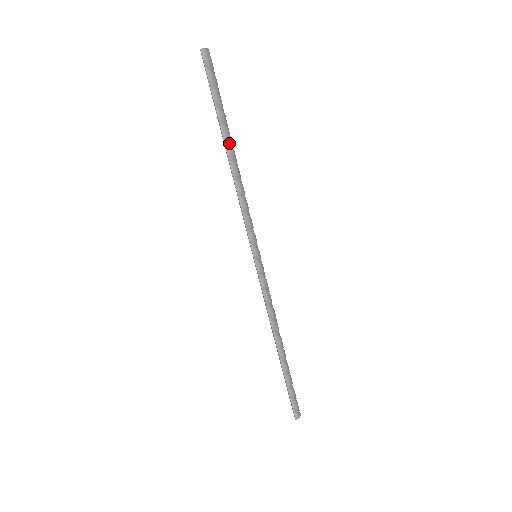
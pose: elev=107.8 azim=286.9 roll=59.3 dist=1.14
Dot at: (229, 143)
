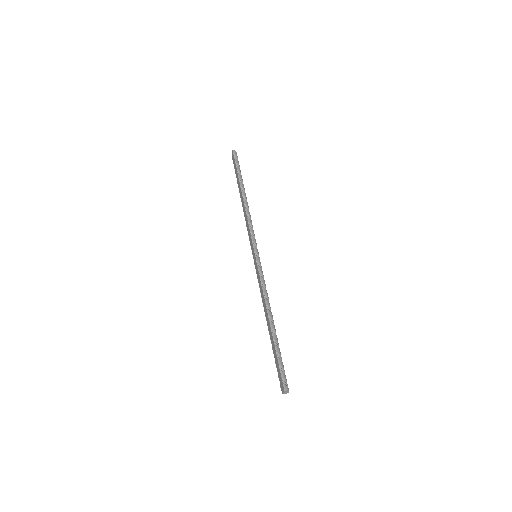
Dot at: (244, 191)
